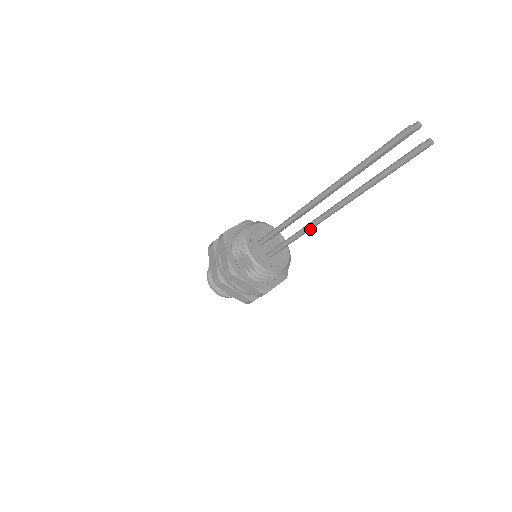
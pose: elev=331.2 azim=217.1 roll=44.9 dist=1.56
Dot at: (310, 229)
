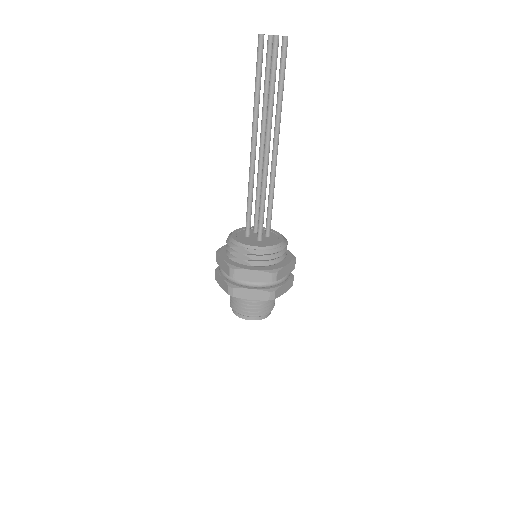
Dot at: (266, 181)
